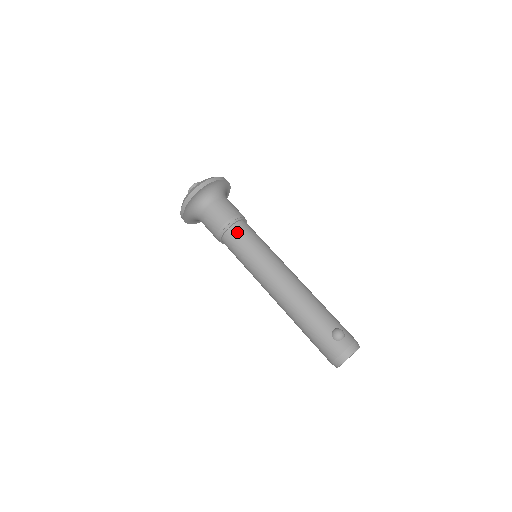
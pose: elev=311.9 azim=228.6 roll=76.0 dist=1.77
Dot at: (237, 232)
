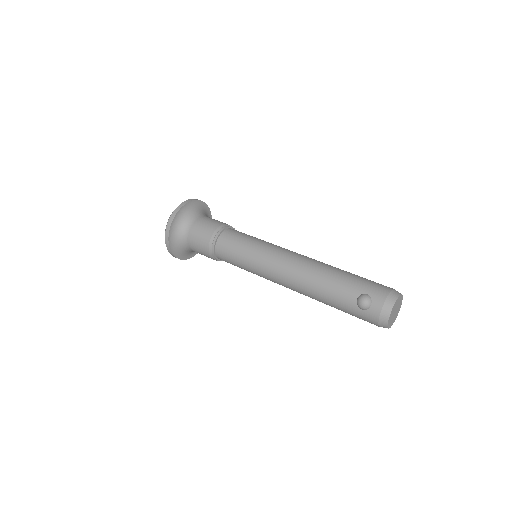
Dot at: (222, 251)
